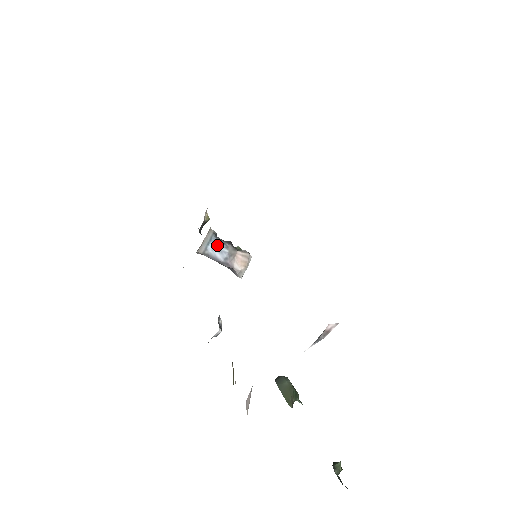
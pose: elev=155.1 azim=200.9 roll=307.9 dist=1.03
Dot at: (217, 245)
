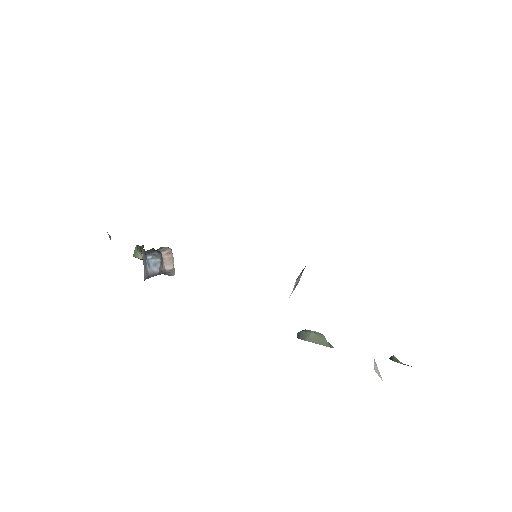
Dot at: (150, 261)
